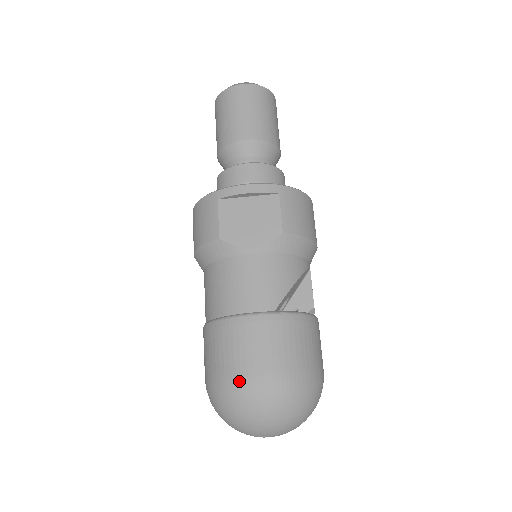
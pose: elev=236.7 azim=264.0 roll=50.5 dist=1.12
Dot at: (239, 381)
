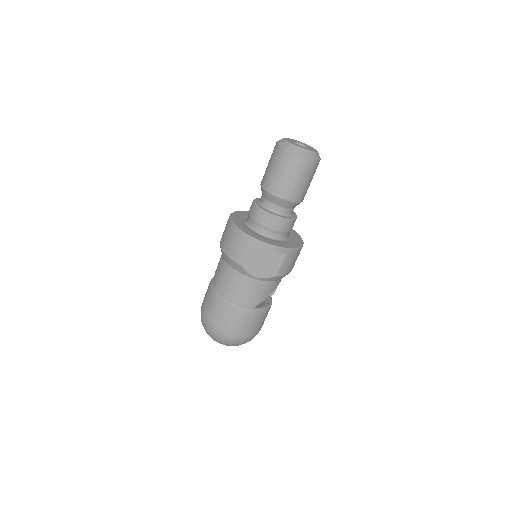
Dot at: (222, 332)
